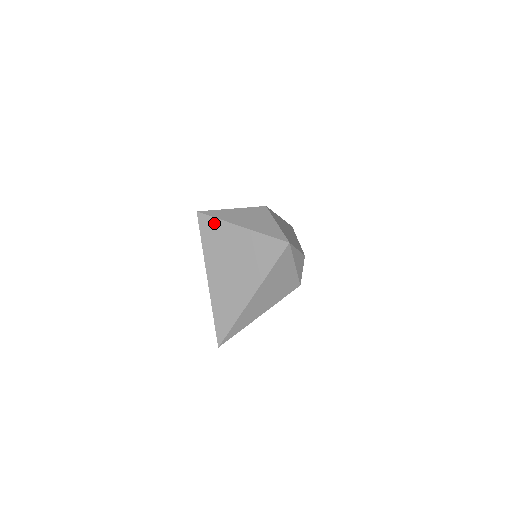
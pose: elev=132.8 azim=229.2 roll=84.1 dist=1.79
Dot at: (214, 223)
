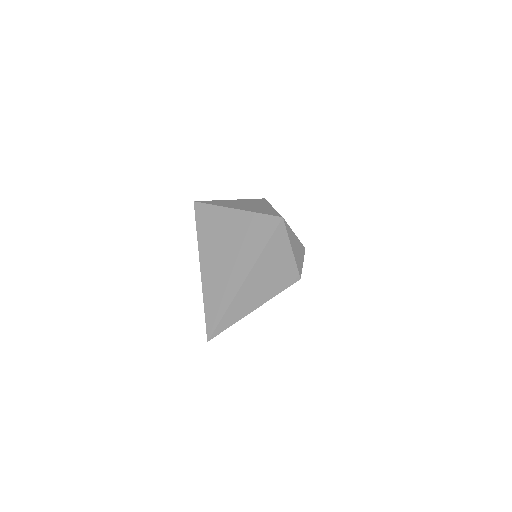
Dot at: (209, 210)
